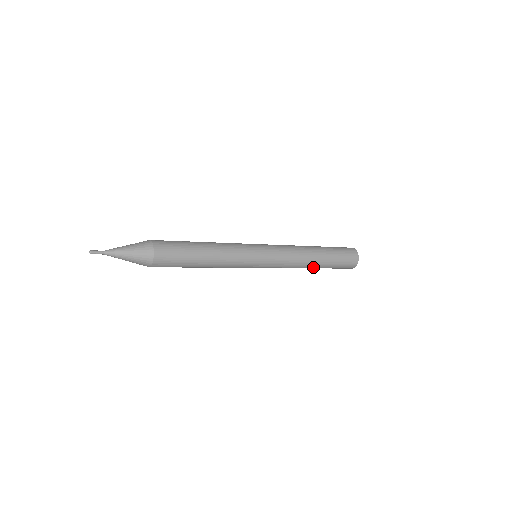
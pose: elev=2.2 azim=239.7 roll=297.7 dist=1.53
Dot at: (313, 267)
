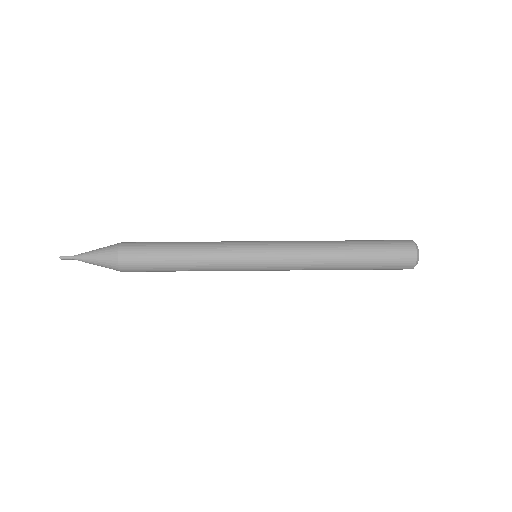
Dot at: occluded
